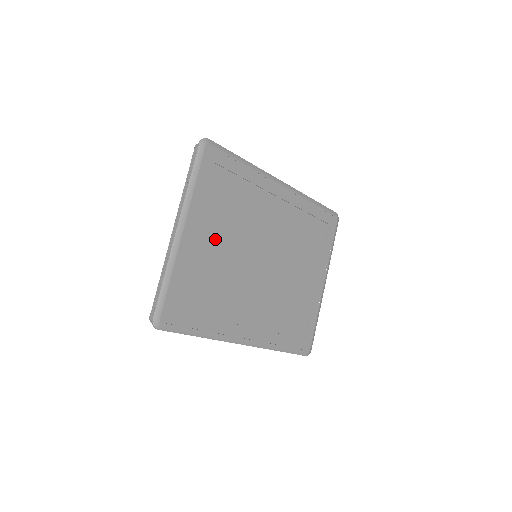
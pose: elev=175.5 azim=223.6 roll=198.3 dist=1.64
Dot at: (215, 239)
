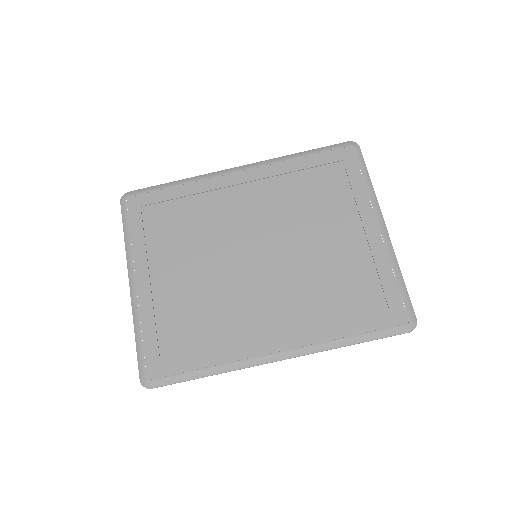
Dot at: (177, 270)
